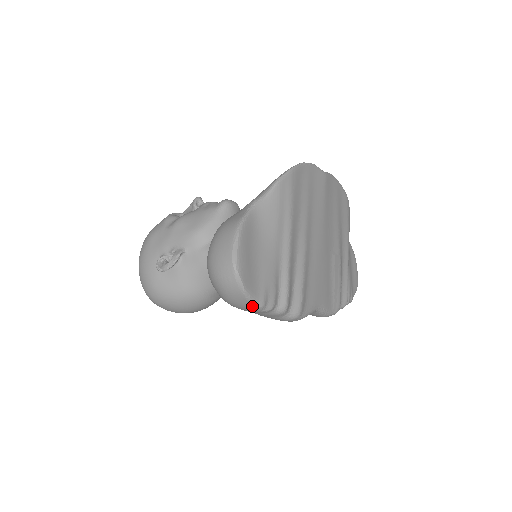
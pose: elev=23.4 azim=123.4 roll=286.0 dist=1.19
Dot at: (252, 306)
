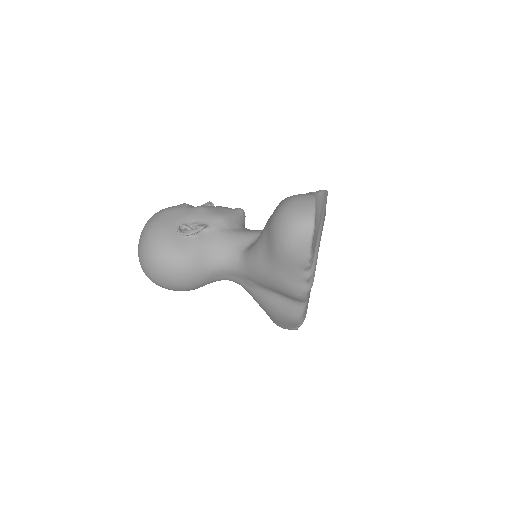
Dot at: (306, 253)
